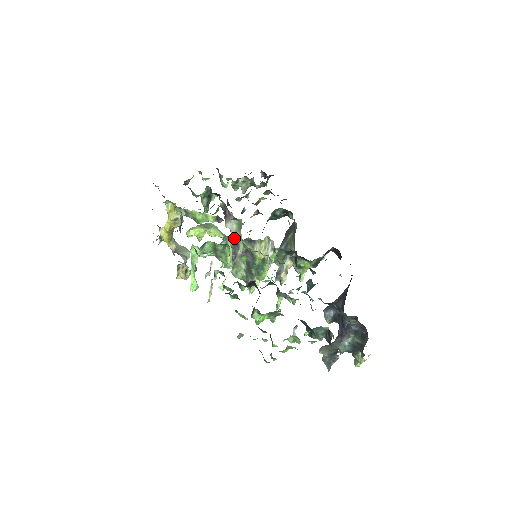
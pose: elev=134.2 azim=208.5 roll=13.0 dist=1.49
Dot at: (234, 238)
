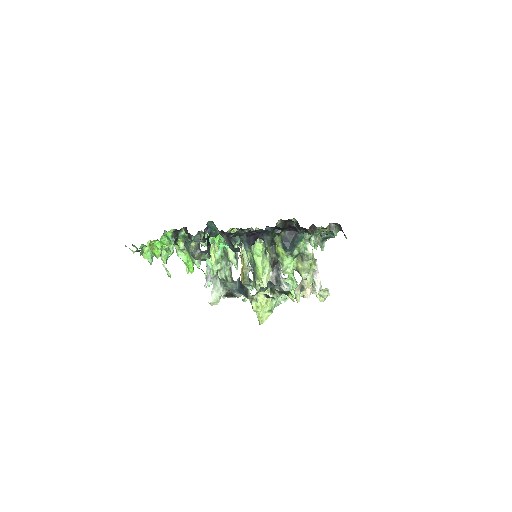
Dot at: occluded
